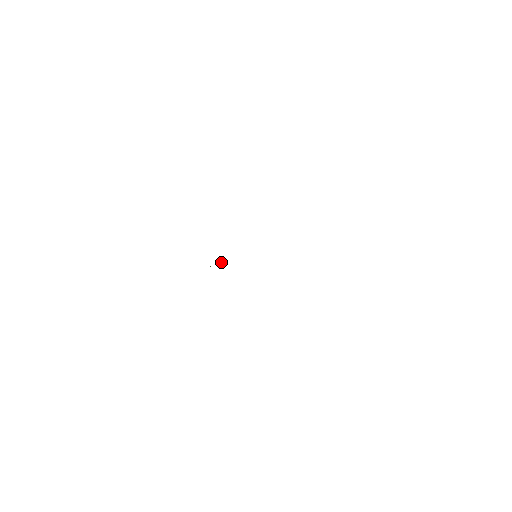
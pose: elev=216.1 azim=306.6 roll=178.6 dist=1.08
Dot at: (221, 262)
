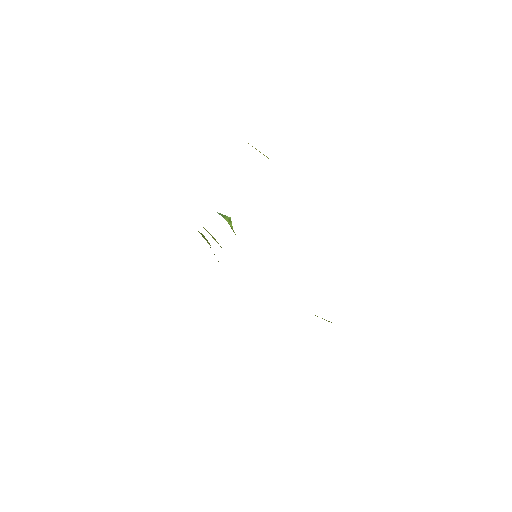
Dot at: (229, 222)
